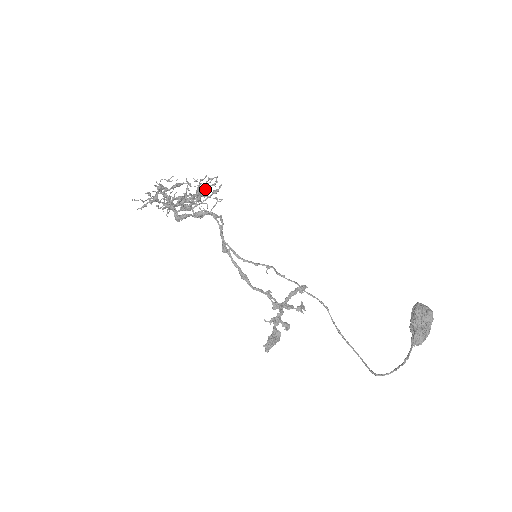
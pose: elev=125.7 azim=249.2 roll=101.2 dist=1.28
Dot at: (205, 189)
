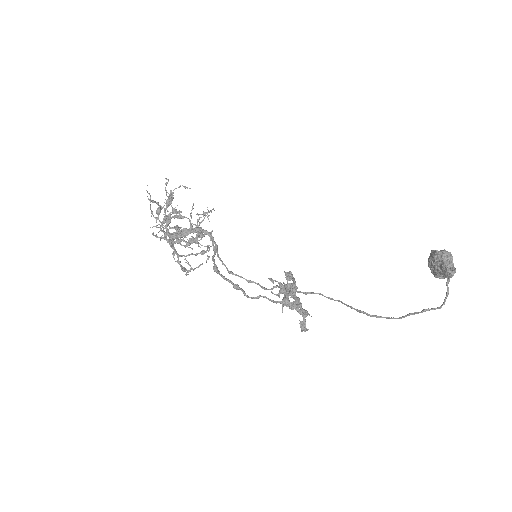
Dot at: (200, 233)
